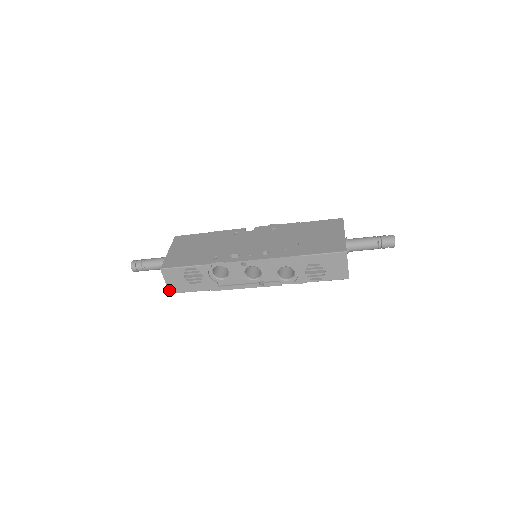
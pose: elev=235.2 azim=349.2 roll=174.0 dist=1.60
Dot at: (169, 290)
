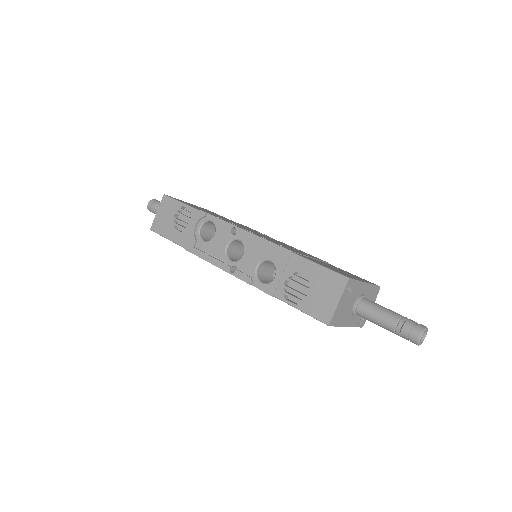
Dot at: (153, 225)
